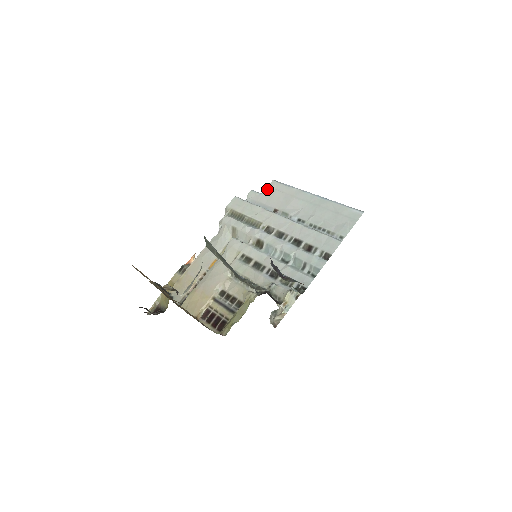
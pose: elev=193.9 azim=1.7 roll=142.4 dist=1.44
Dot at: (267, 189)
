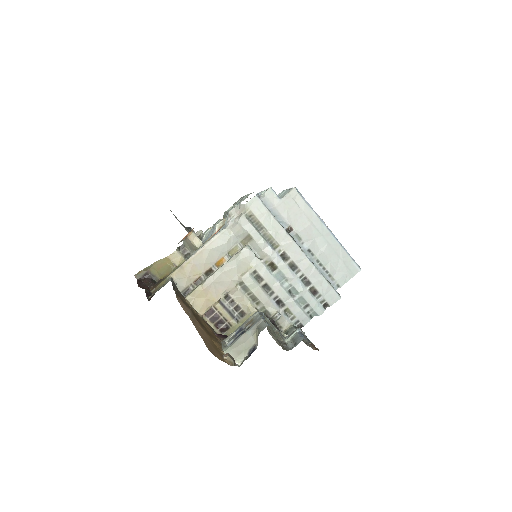
Dot at: (287, 197)
